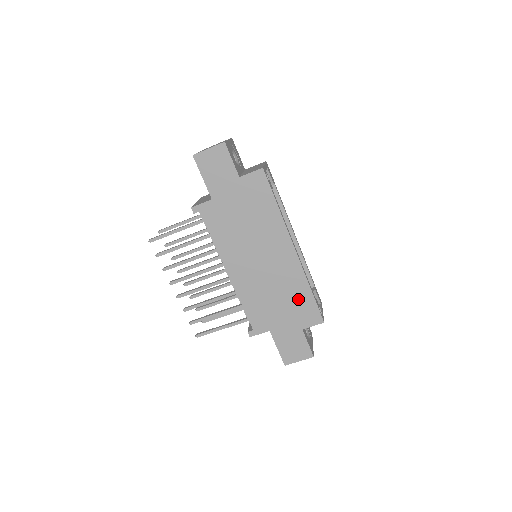
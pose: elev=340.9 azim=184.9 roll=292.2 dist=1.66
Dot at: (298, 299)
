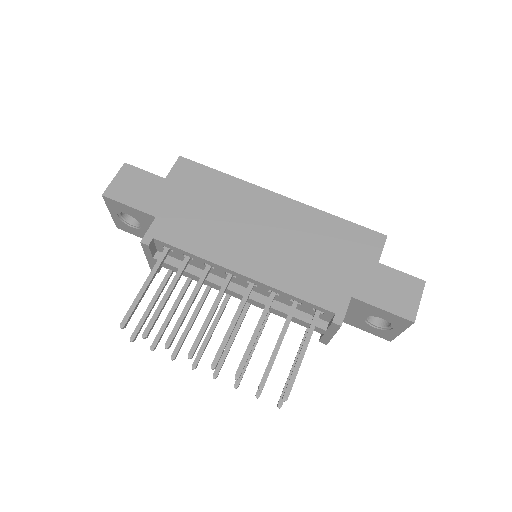
Dot at: (337, 236)
